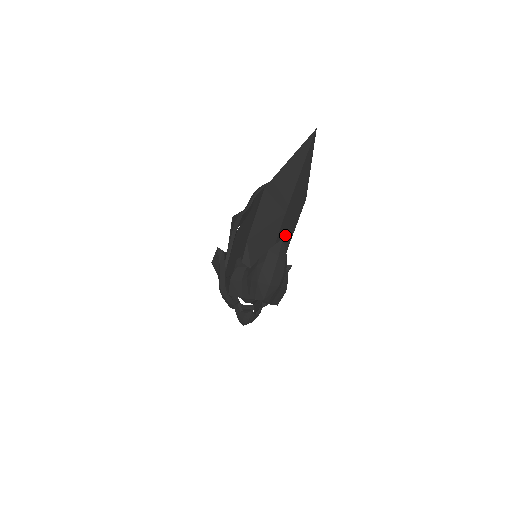
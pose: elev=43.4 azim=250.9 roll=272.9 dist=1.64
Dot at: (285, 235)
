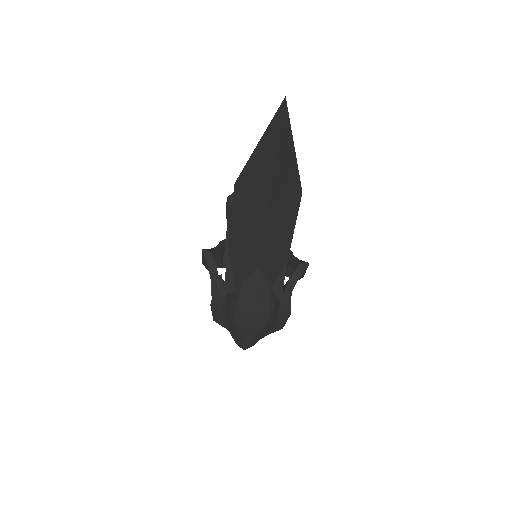
Dot at: (276, 246)
